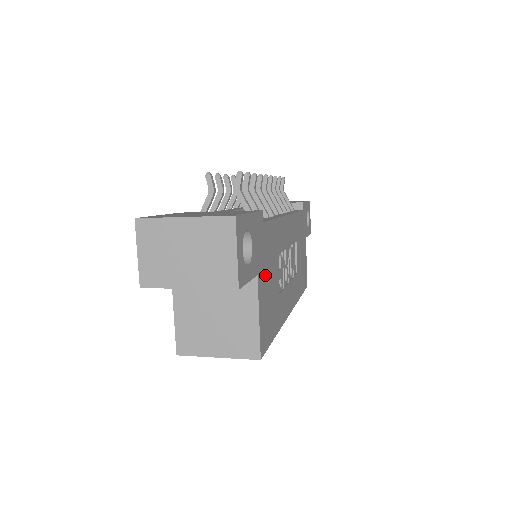
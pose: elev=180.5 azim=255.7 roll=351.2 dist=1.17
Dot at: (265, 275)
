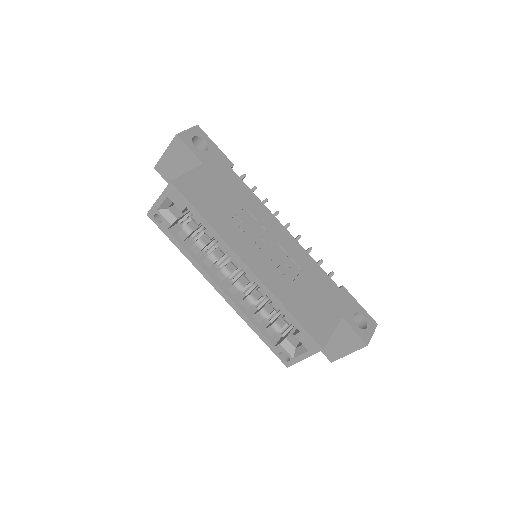
Dot at: (214, 180)
